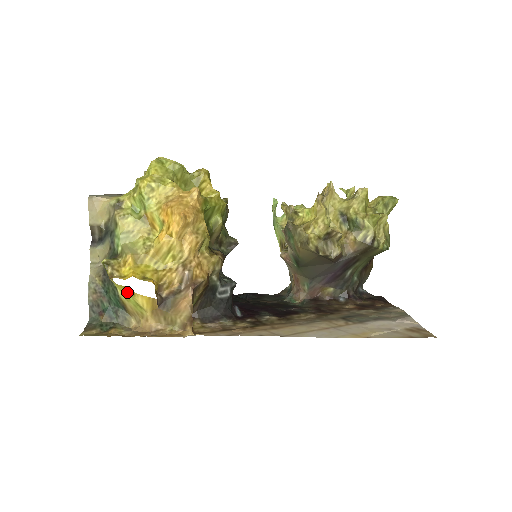
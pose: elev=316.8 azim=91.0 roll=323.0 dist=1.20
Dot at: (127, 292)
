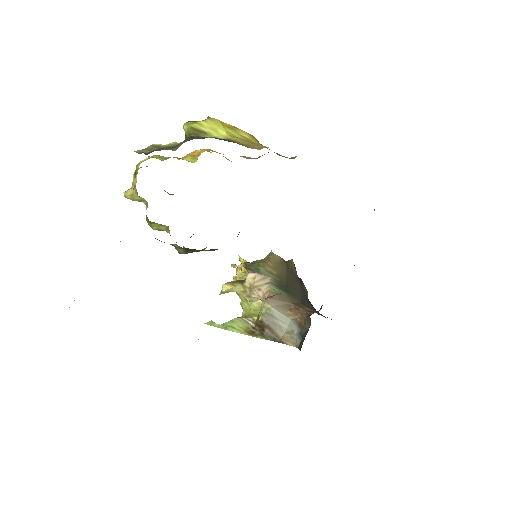
Dot at: (229, 129)
